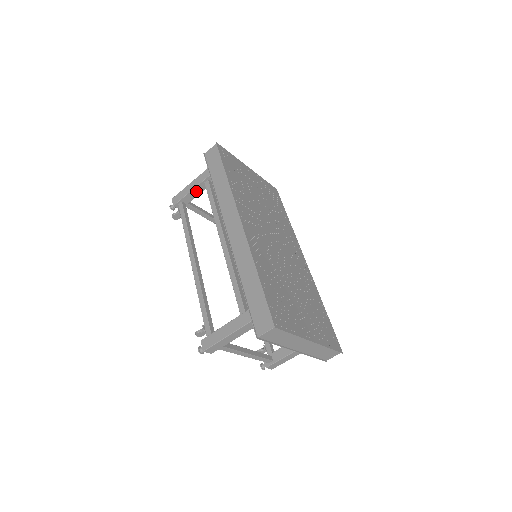
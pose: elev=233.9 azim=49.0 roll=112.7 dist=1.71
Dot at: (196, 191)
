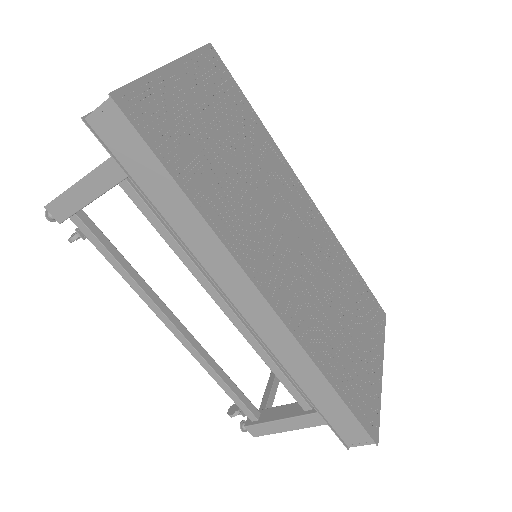
Dot at: occluded
